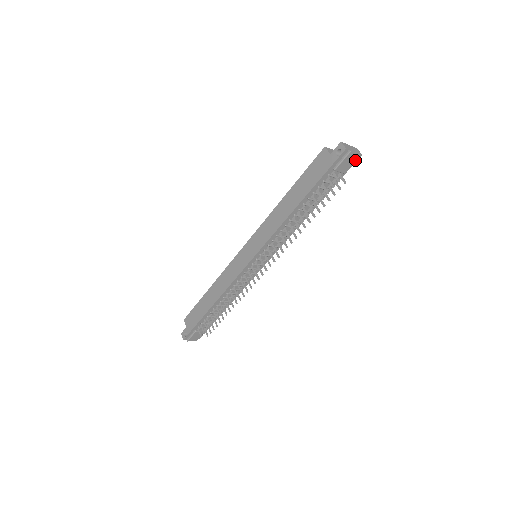
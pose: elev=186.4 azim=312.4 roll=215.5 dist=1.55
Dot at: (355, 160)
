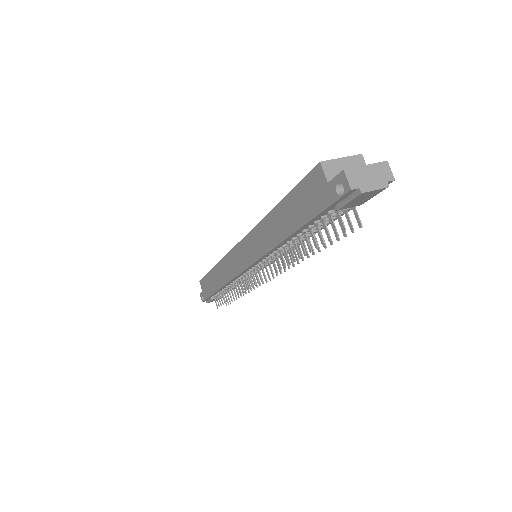
Dot at: (379, 192)
